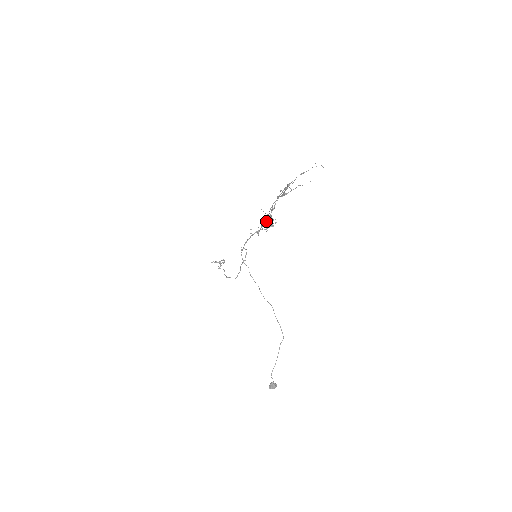
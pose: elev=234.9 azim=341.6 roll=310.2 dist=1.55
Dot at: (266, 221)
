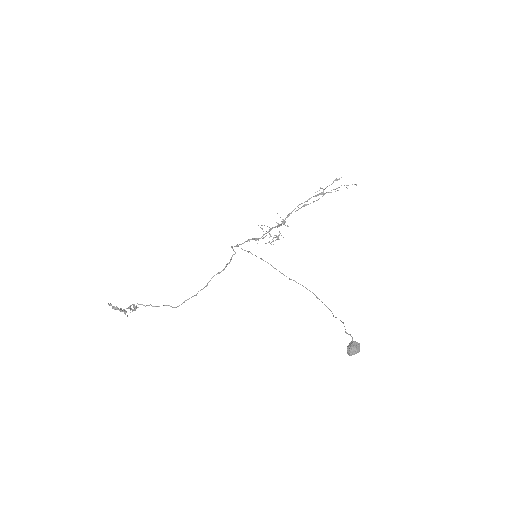
Dot at: occluded
